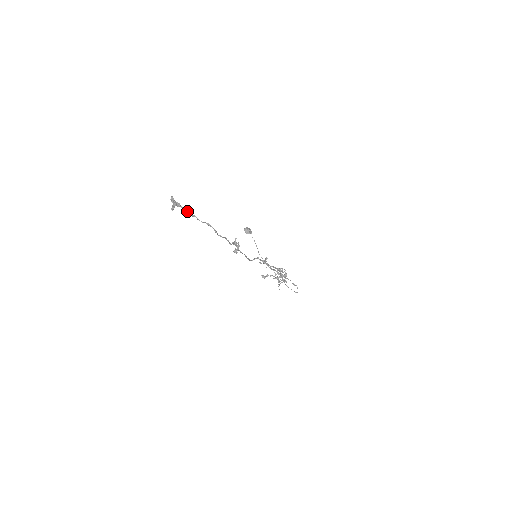
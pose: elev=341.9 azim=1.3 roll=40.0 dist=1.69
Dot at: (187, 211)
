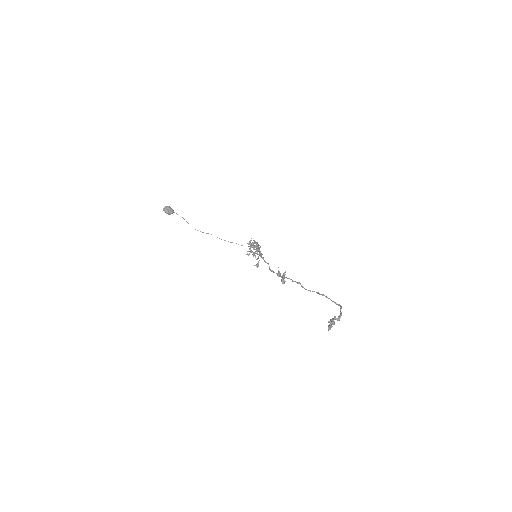
Dot at: occluded
